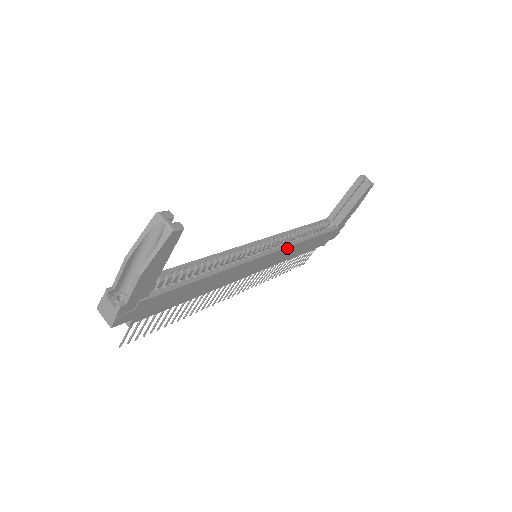
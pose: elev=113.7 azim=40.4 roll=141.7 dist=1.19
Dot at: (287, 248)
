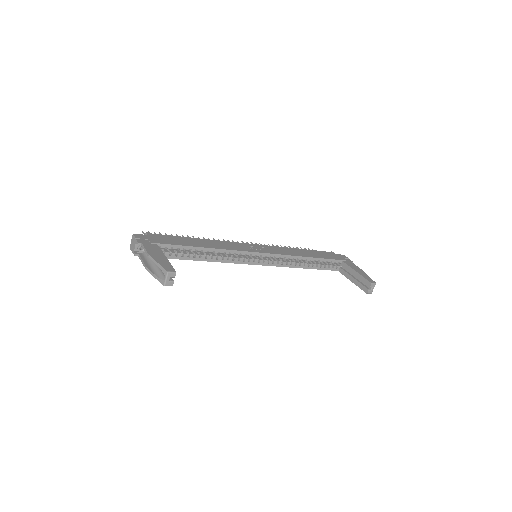
Dot at: (280, 266)
